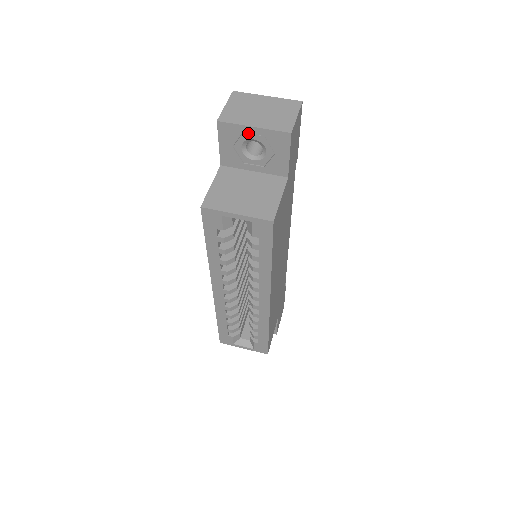
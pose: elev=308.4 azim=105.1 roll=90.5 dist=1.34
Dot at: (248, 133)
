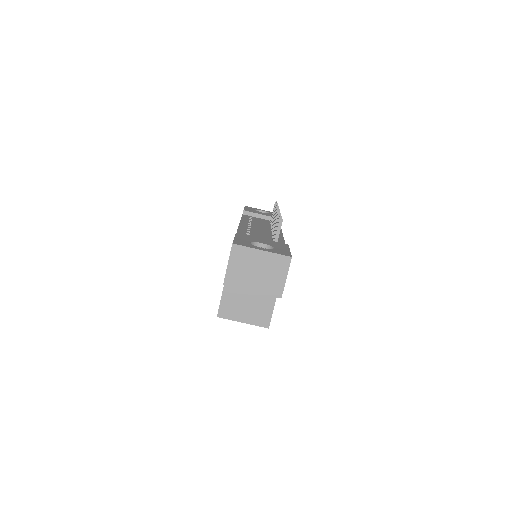
Dot at: occluded
